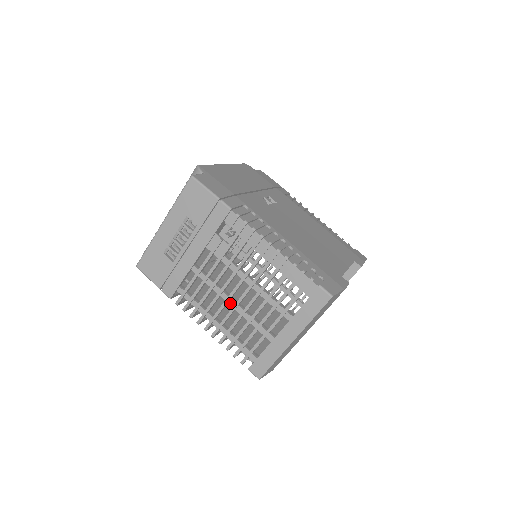
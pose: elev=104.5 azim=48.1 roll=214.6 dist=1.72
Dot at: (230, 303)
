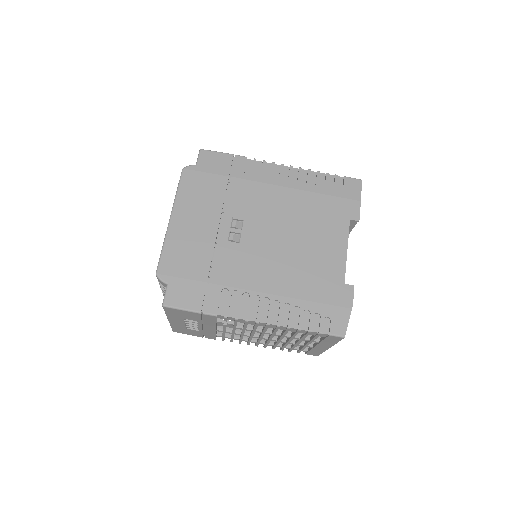
Dot at: occluded
